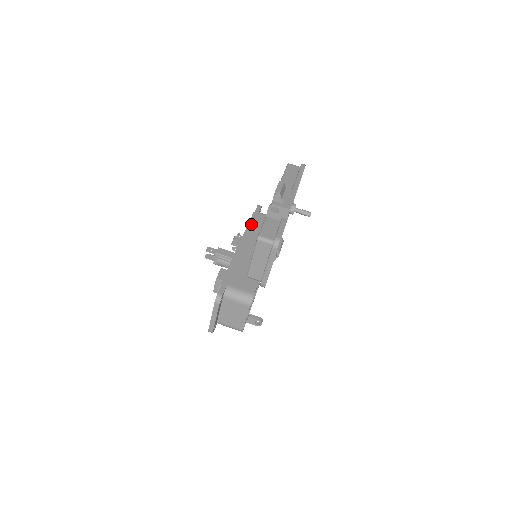
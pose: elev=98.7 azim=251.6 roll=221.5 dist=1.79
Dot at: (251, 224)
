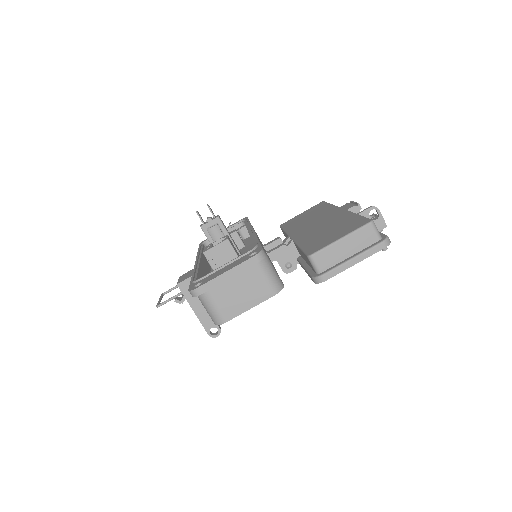
Dot at: occluded
